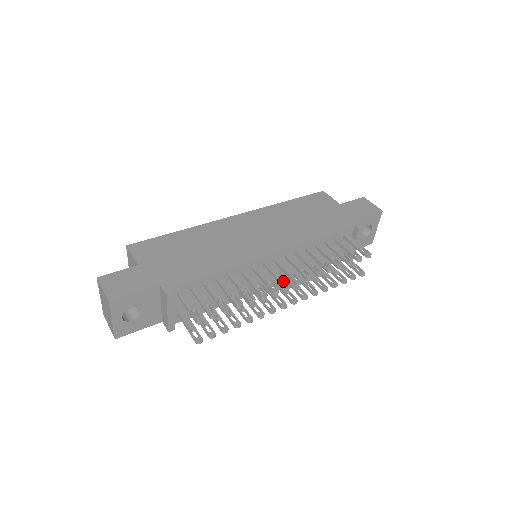
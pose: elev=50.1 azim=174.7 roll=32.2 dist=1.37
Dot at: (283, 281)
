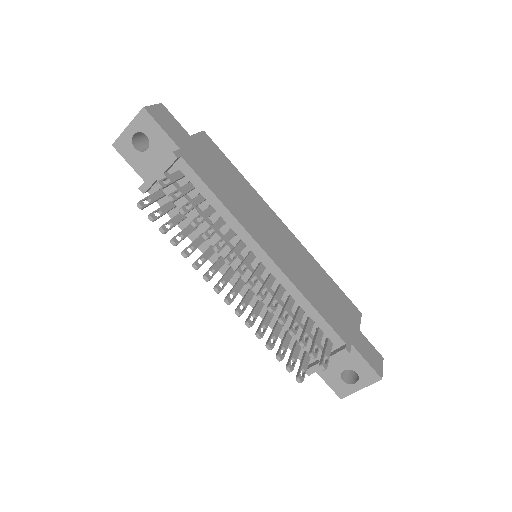
Dot at: occluded
